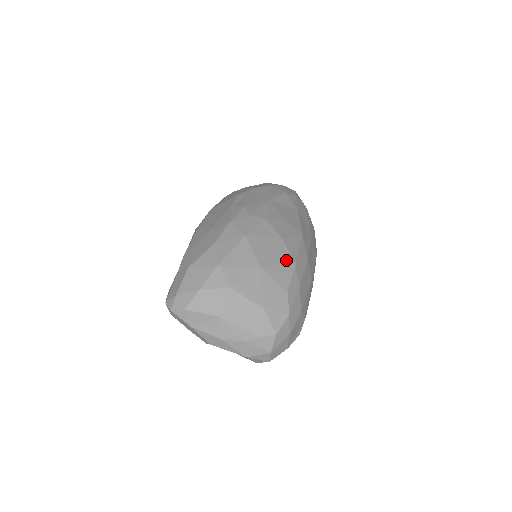
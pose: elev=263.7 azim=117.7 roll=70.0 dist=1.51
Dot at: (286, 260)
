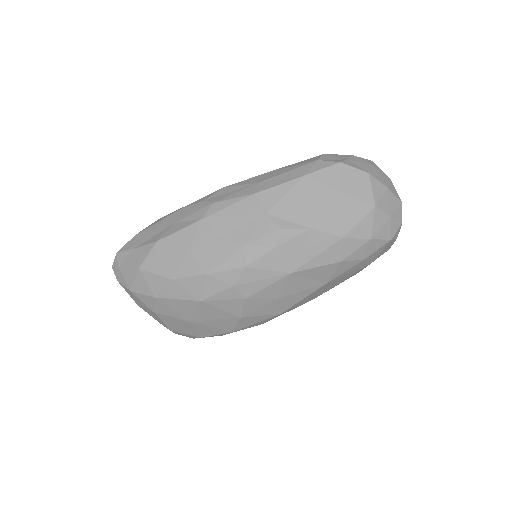
Dot at: (224, 328)
